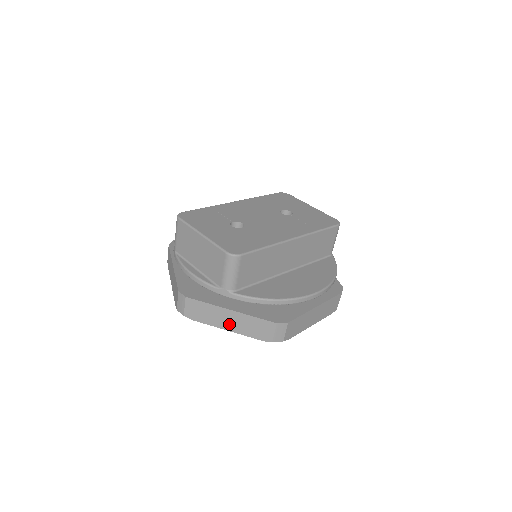
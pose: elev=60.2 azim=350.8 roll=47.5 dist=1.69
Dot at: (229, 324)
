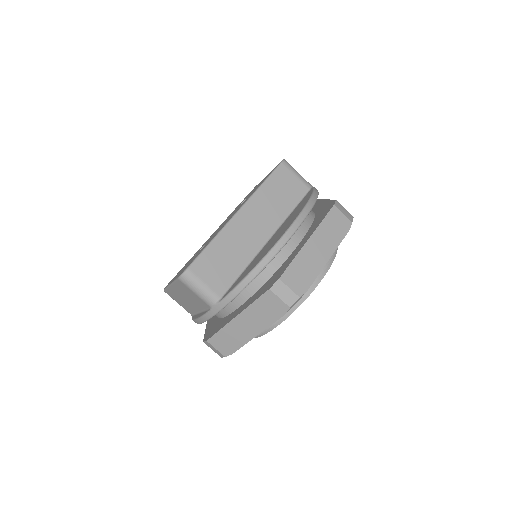
Dot at: (251, 329)
